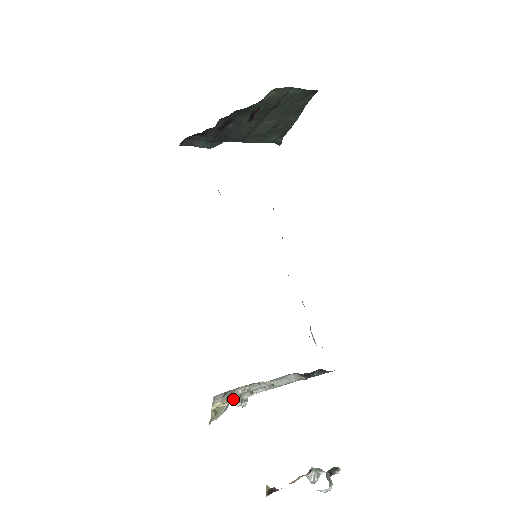
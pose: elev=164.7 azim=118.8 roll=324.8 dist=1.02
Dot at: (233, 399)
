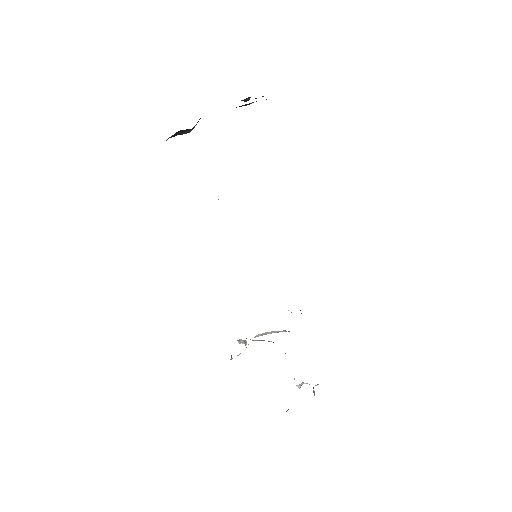
Dot at: occluded
